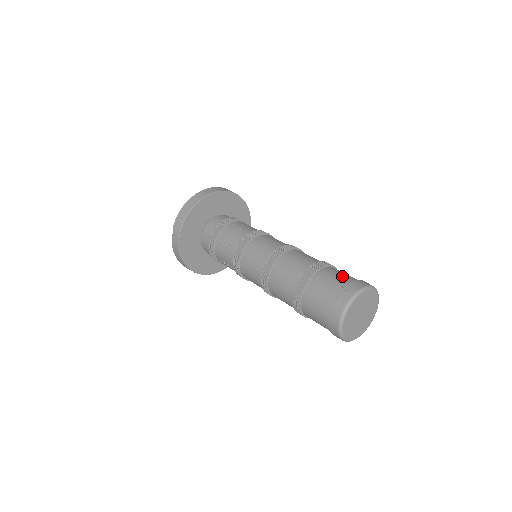
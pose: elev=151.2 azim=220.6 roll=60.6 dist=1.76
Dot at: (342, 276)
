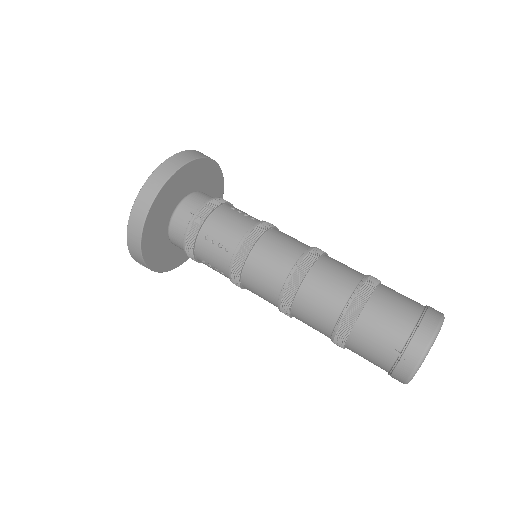
Dot at: (390, 329)
